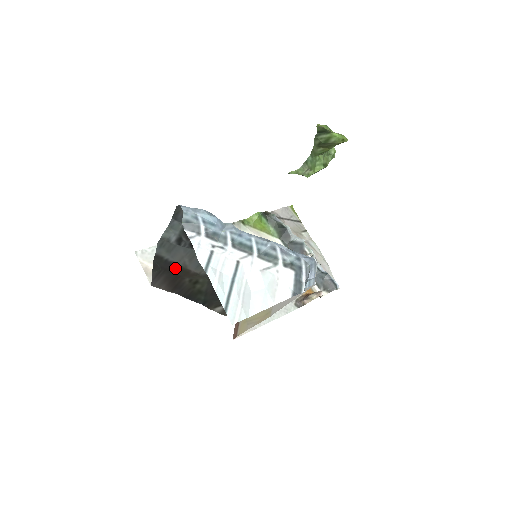
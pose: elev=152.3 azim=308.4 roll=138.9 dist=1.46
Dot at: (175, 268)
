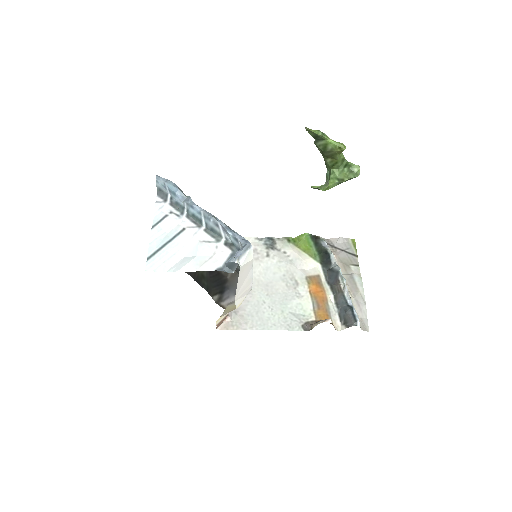
Dot at: occluded
